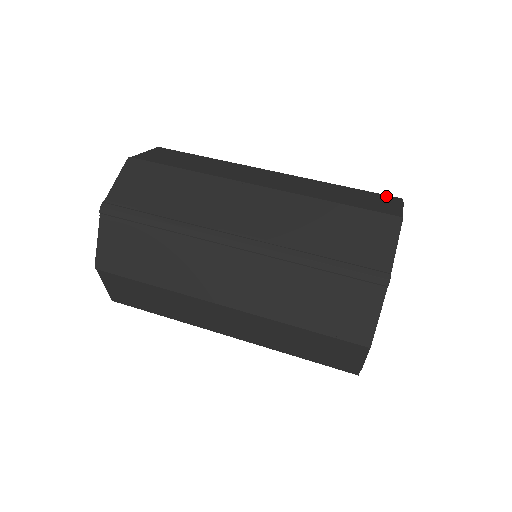
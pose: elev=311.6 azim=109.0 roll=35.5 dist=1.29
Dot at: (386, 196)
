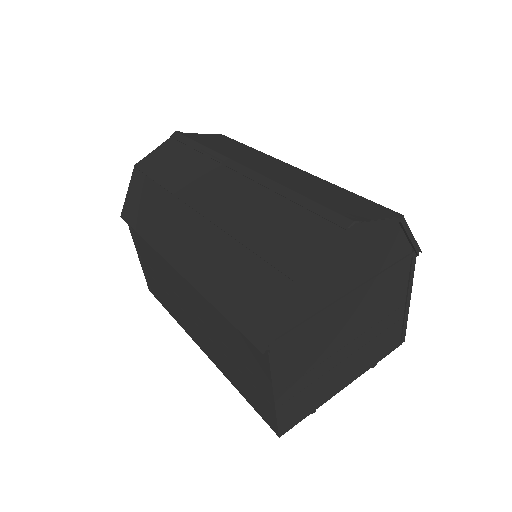
Dot at: occluded
